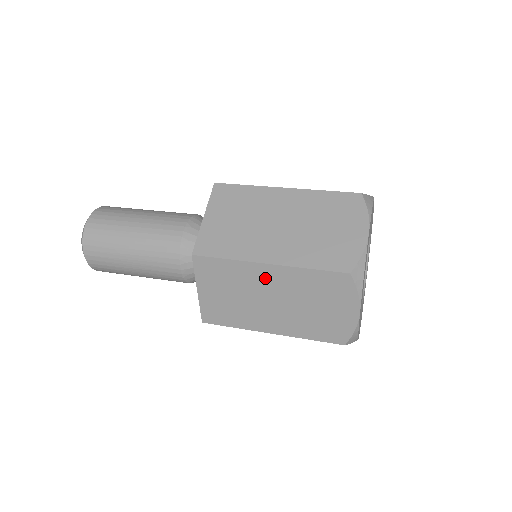
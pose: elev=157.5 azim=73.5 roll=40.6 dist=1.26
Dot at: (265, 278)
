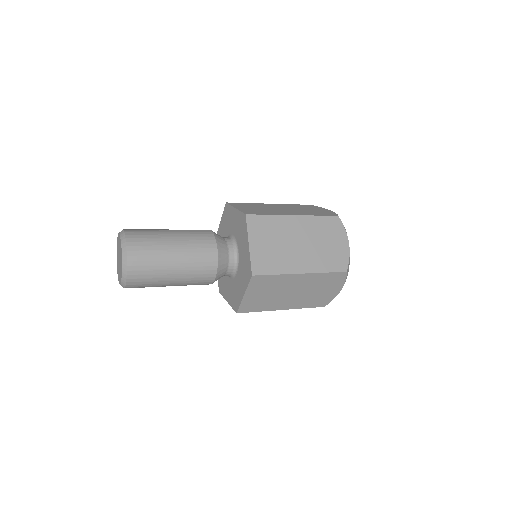
Dot at: (294, 226)
